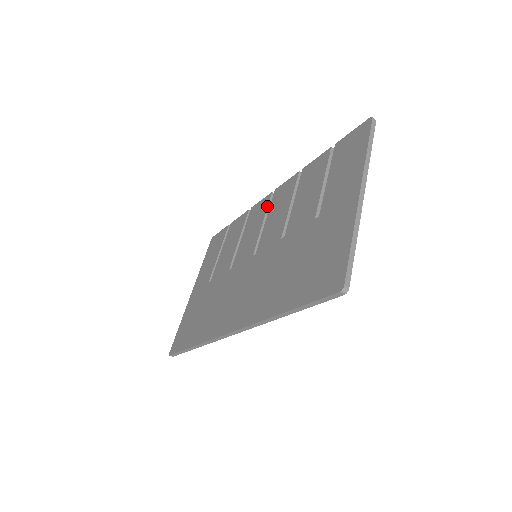
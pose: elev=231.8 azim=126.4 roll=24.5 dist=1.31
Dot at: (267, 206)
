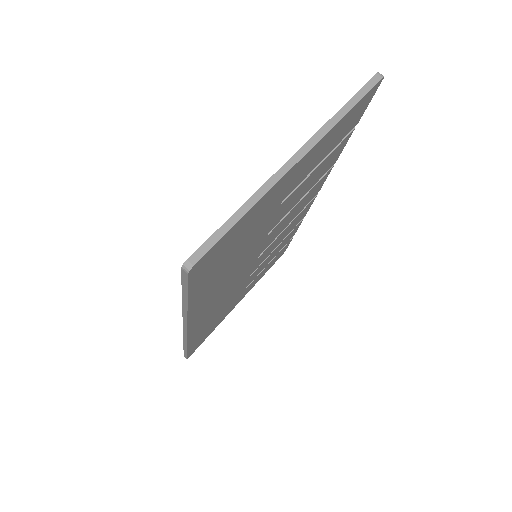
Dot at: occluded
